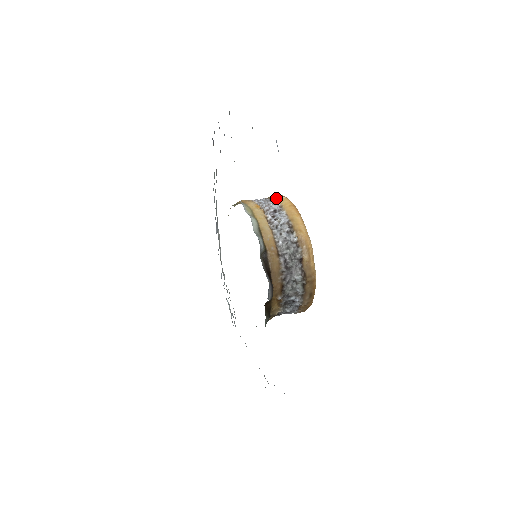
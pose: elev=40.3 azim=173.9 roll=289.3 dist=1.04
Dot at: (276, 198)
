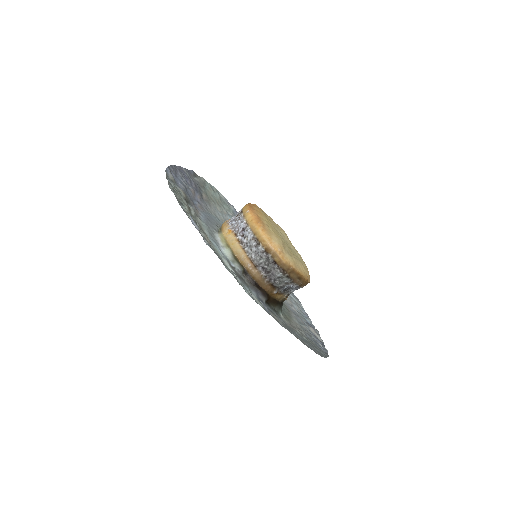
Dot at: (243, 214)
